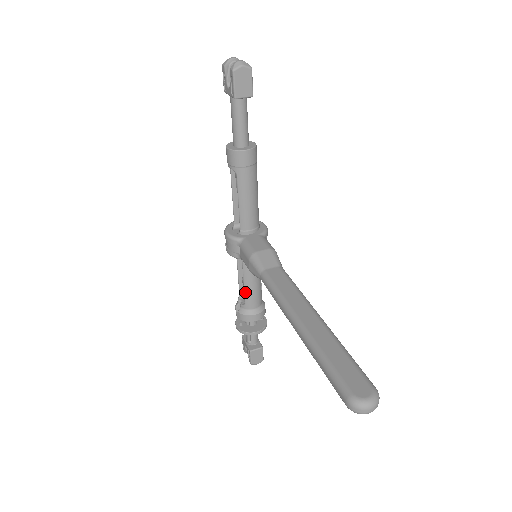
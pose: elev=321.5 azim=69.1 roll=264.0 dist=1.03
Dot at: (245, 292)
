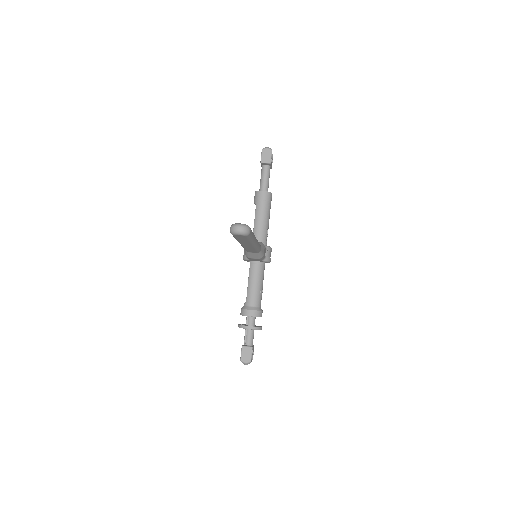
Dot at: (248, 290)
